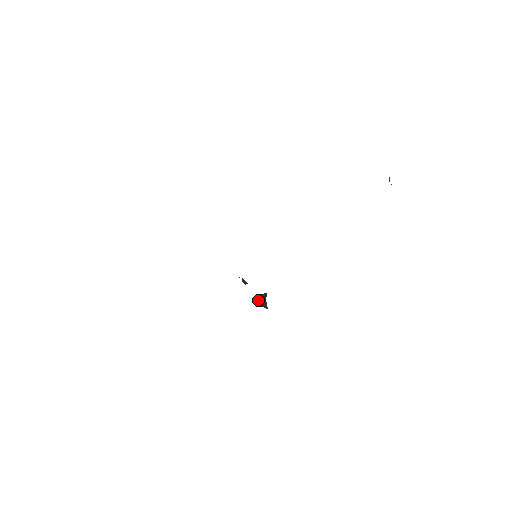
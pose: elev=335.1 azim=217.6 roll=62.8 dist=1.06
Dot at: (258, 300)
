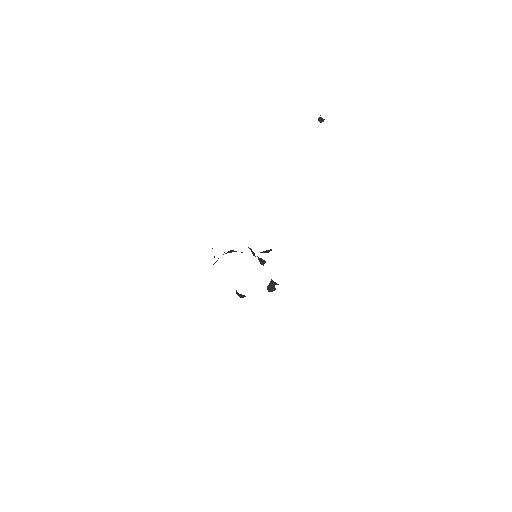
Dot at: occluded
